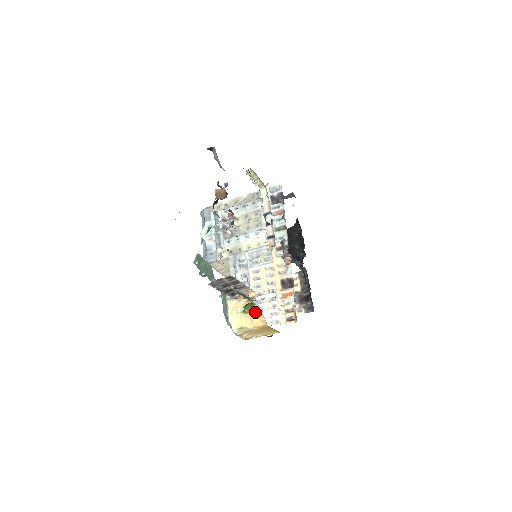
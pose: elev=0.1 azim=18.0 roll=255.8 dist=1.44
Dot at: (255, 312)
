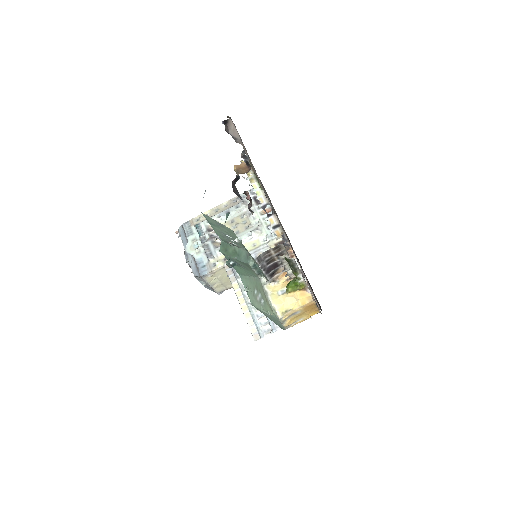
Dot at: (300, 288)
